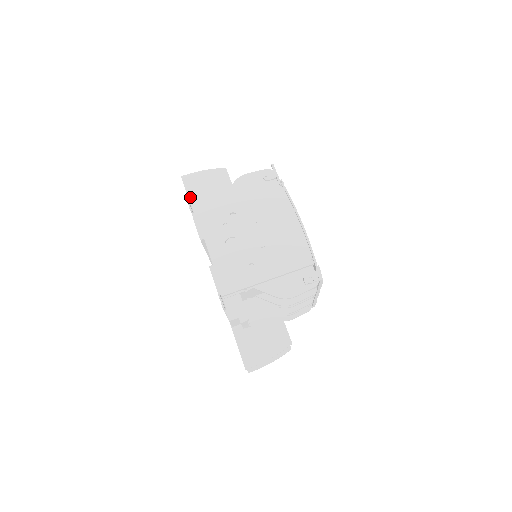
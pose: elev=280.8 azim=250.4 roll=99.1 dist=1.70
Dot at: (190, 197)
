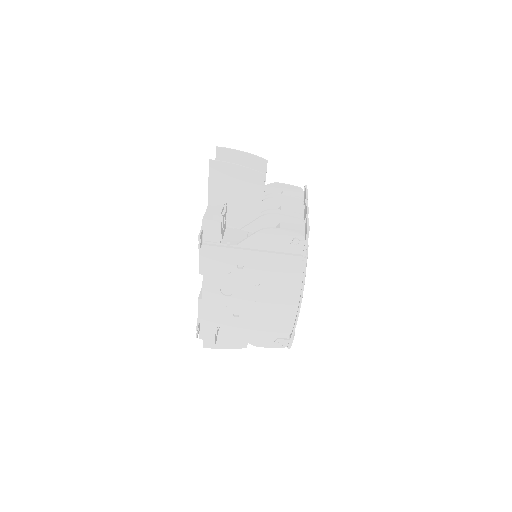
Dot at: (205, 224)
